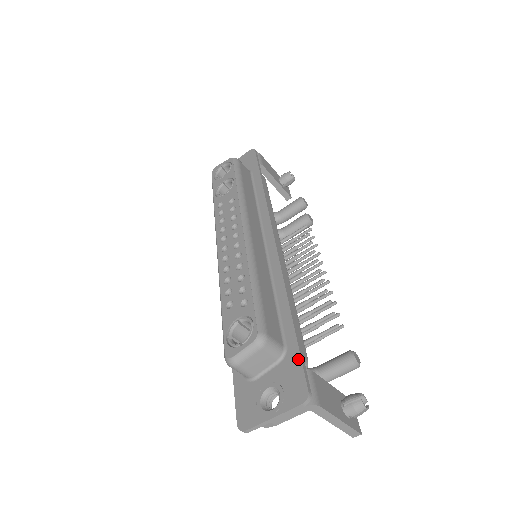
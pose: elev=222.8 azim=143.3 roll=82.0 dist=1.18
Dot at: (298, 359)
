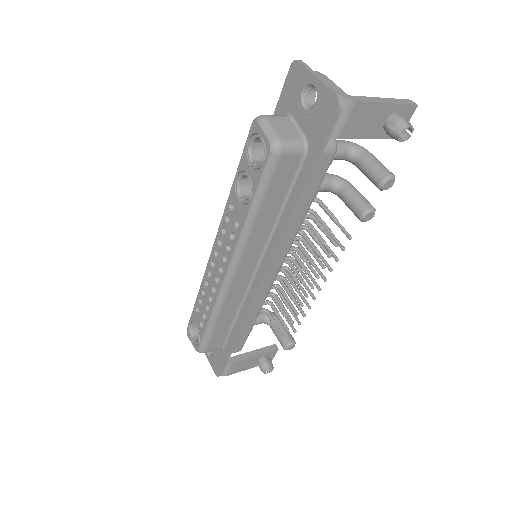
Dot at: (223, 362)
